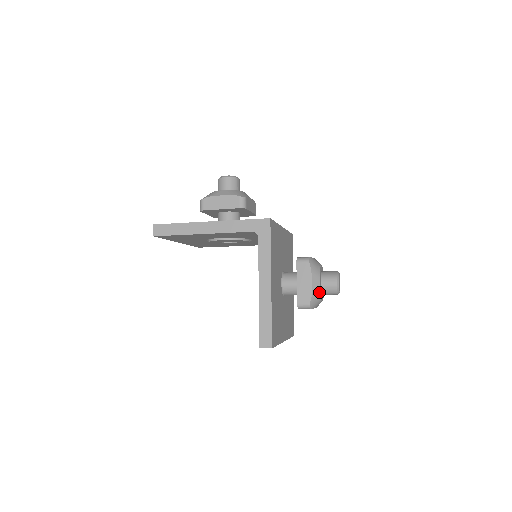
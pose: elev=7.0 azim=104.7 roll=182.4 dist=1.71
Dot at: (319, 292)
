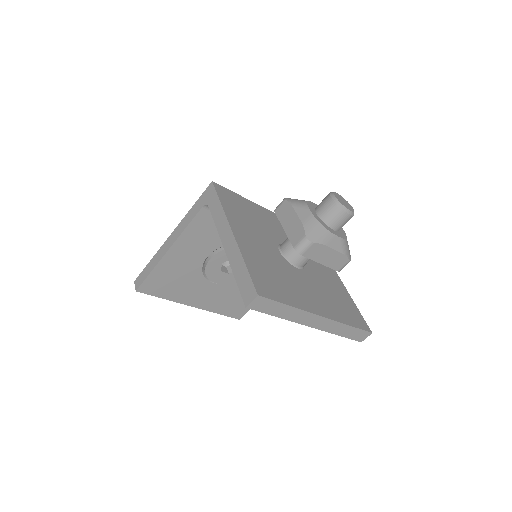
Dot at: (315, 220)
